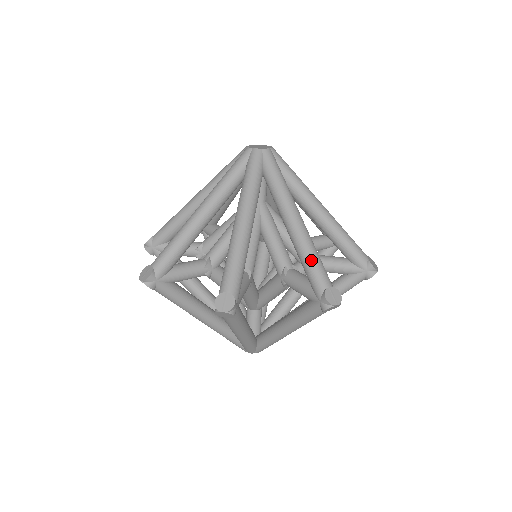
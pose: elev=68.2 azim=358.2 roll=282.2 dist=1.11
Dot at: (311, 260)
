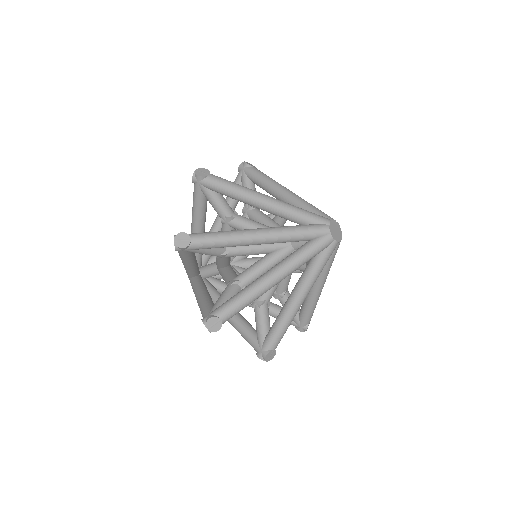
Dot at: (313, 310)
